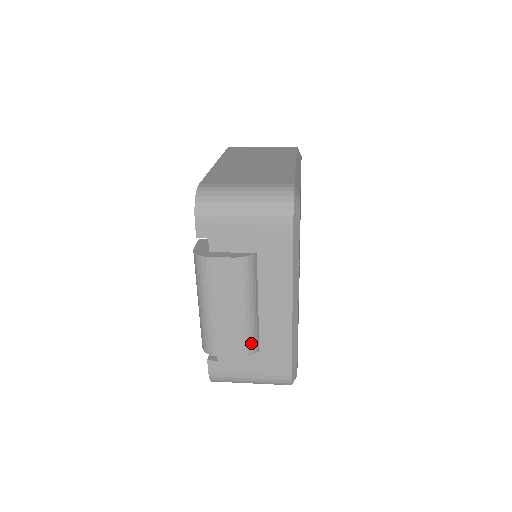
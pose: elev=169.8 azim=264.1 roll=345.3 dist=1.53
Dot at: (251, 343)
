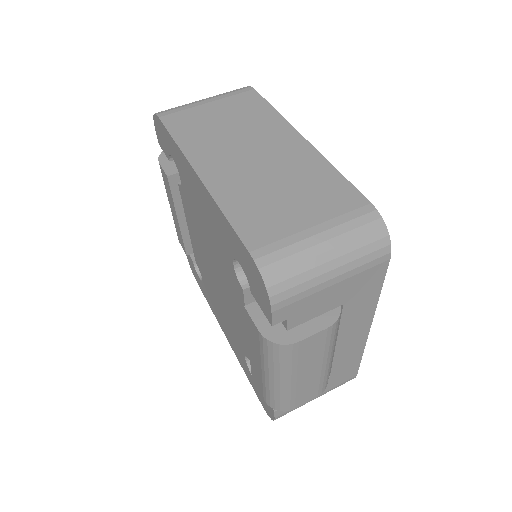
Dot at: occluded
